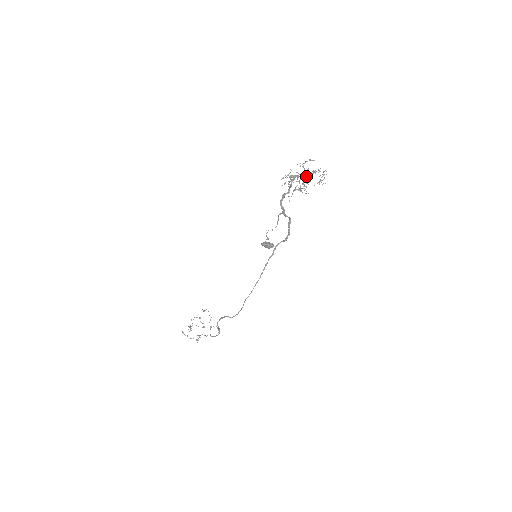
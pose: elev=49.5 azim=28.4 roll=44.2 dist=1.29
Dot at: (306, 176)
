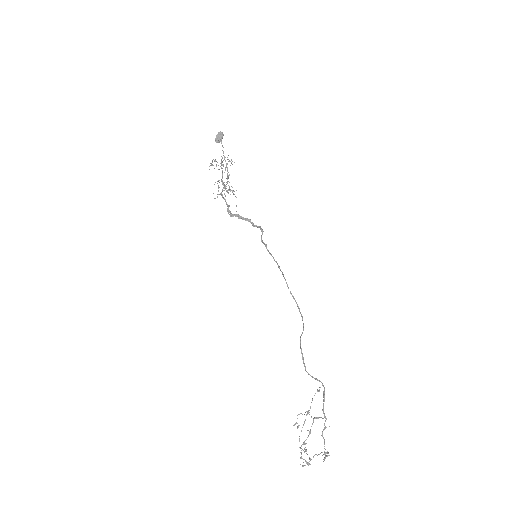
Dot at: (222, 172)
